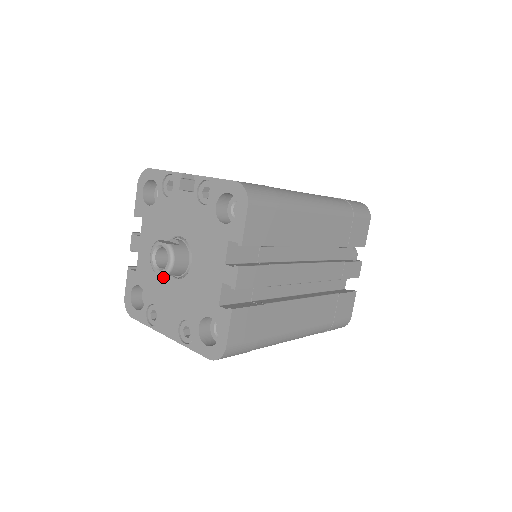
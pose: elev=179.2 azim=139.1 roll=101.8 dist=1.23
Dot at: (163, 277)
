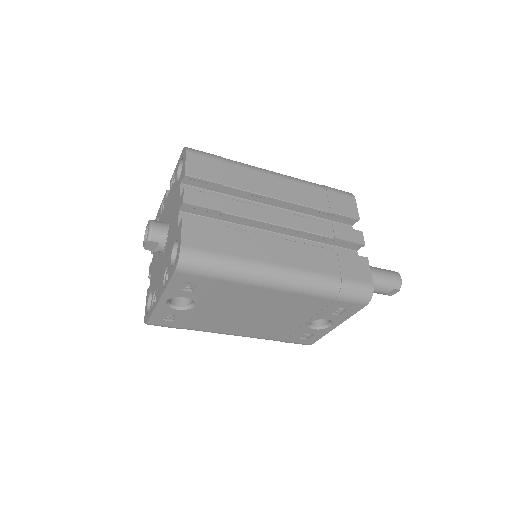
Dot at: (159, 263)
